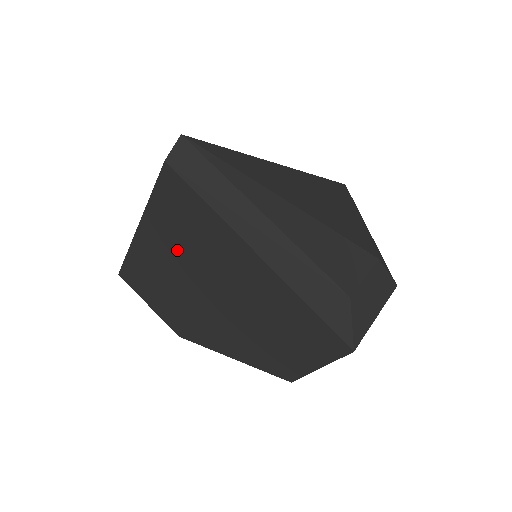
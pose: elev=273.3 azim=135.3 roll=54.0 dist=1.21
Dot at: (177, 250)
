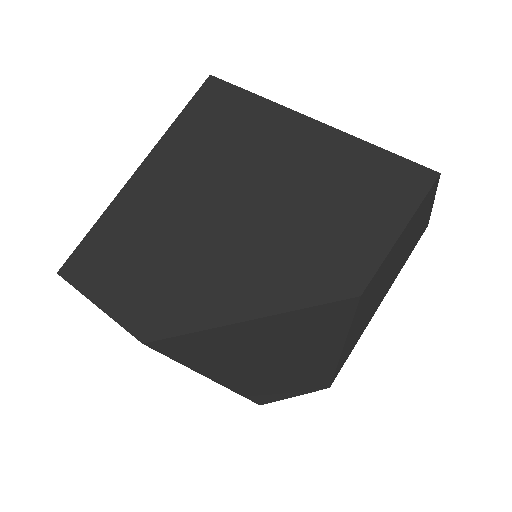
Dot at: (194, 169)
